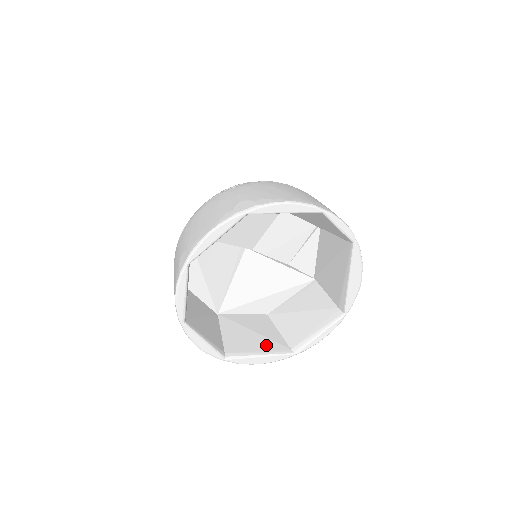
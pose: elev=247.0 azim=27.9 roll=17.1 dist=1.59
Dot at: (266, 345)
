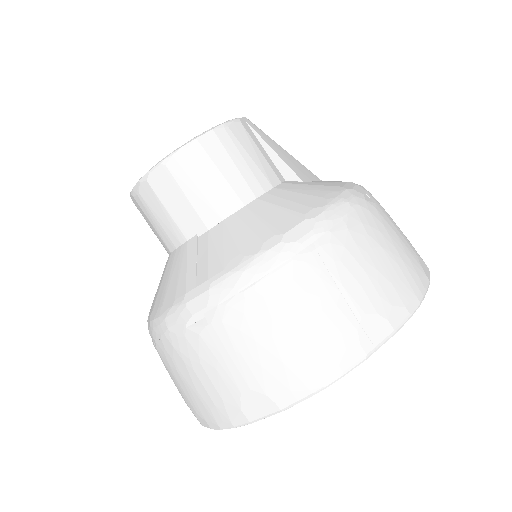
Dot at: occluded
